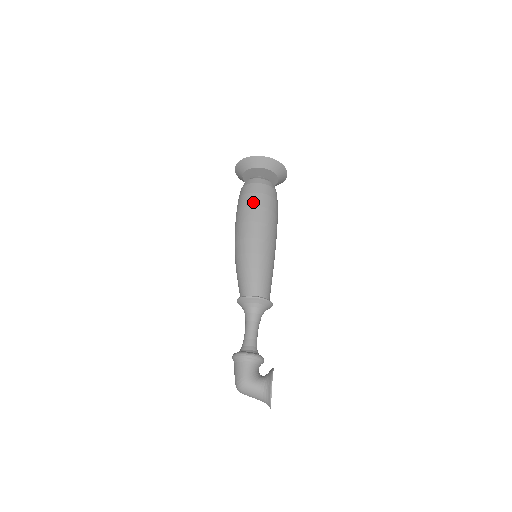
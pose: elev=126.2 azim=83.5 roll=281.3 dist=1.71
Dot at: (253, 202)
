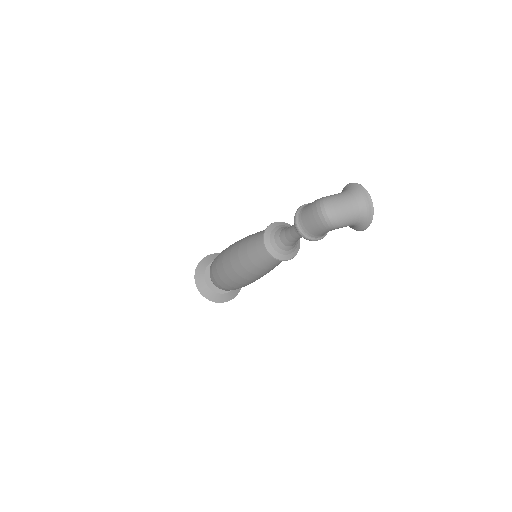
Dot at: occluded
